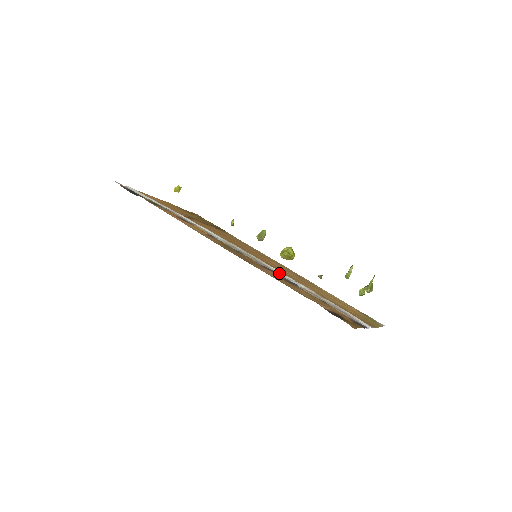
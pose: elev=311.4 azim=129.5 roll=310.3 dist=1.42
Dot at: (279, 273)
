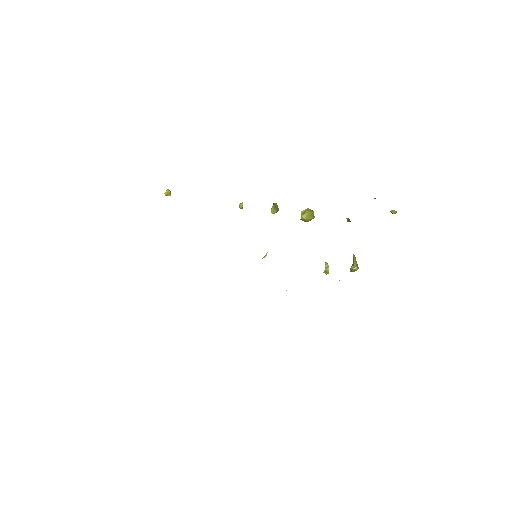
Dot at: occluded
